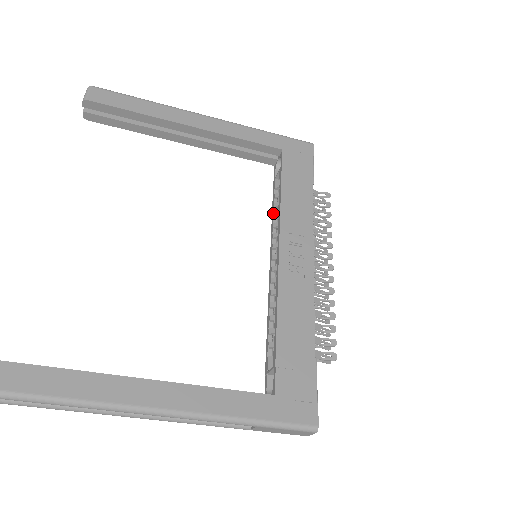
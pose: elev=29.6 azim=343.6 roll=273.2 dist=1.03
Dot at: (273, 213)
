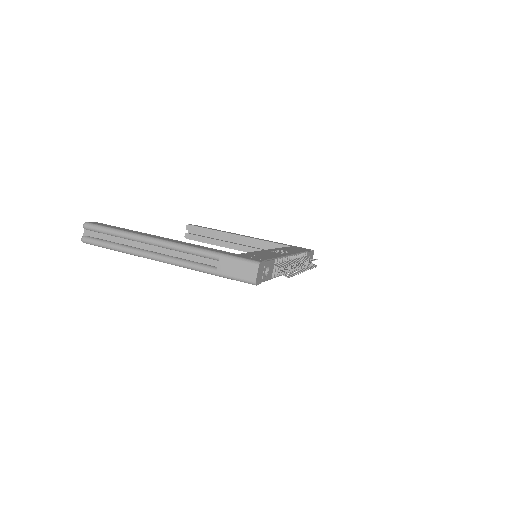
Dot at: occluded
